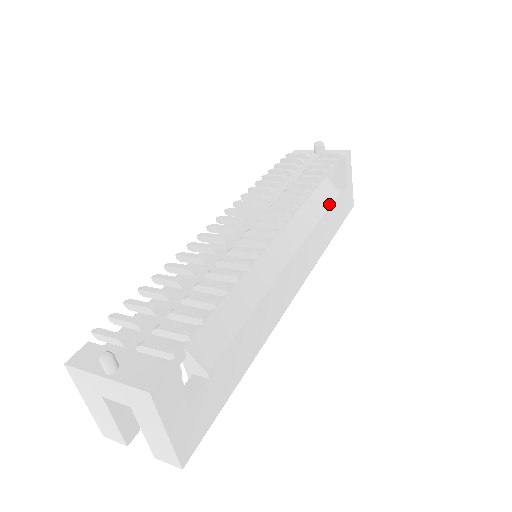
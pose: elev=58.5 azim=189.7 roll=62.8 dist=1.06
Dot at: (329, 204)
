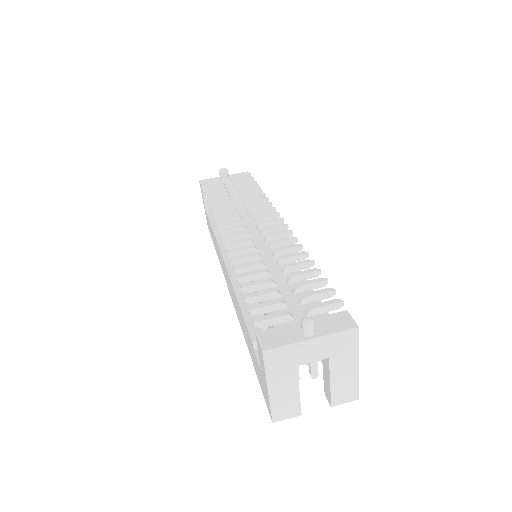
Dot at: occluded
